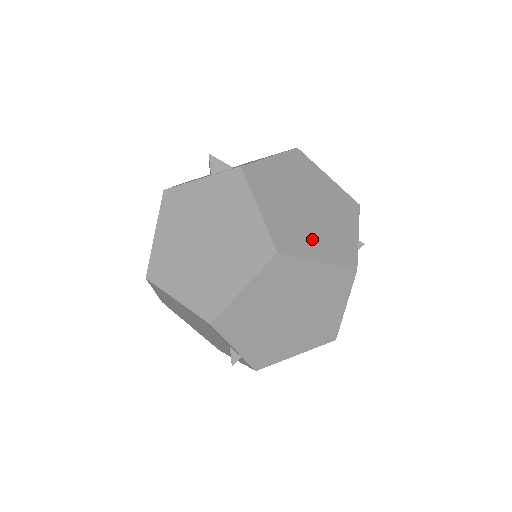
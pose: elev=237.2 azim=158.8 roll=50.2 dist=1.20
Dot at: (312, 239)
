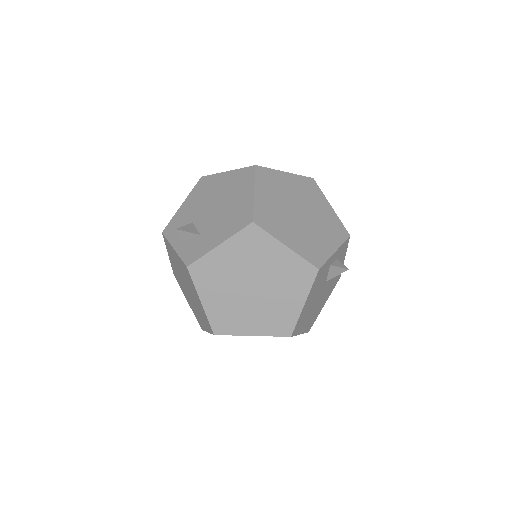
Dot at: (249, 318)
